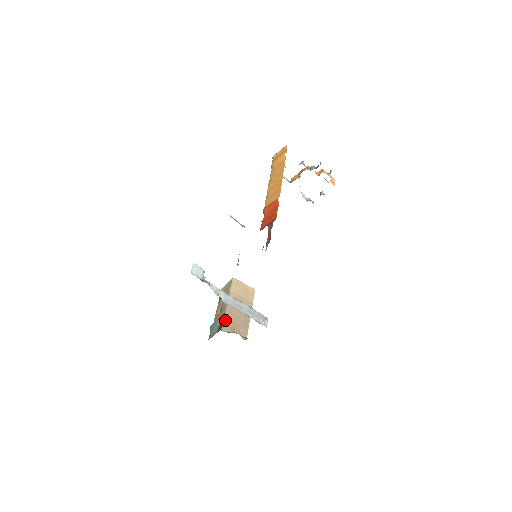
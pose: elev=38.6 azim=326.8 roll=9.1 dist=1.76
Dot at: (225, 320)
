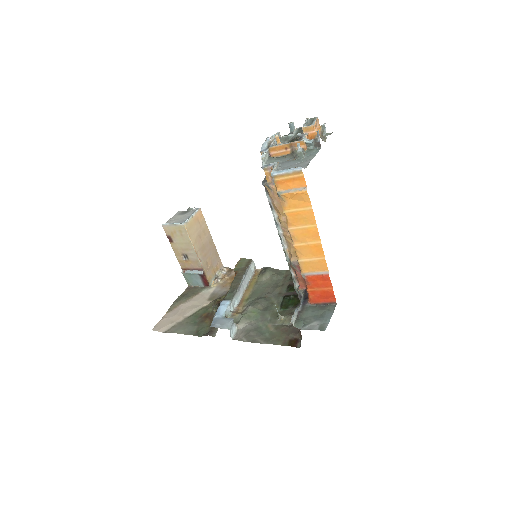
Dot at: (206, 274)
